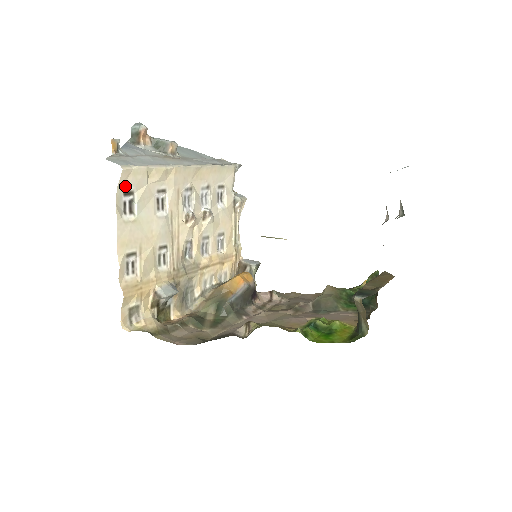
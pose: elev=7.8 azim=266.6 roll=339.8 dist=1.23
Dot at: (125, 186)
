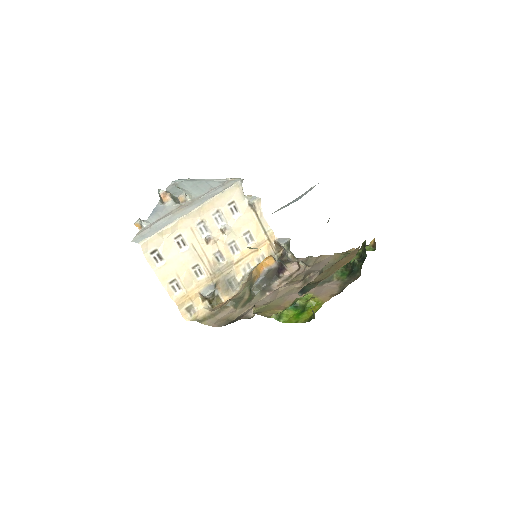
Dot at: (149, 250)
